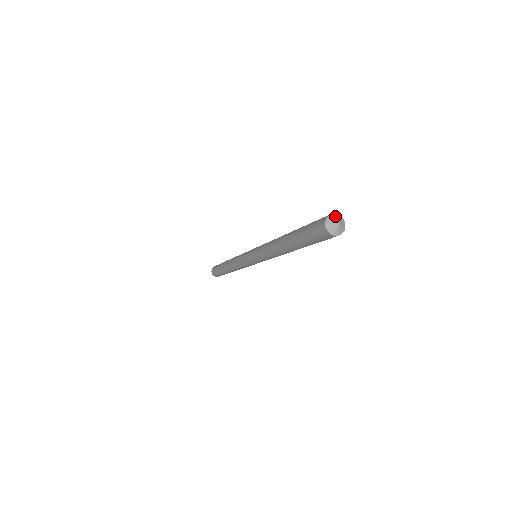
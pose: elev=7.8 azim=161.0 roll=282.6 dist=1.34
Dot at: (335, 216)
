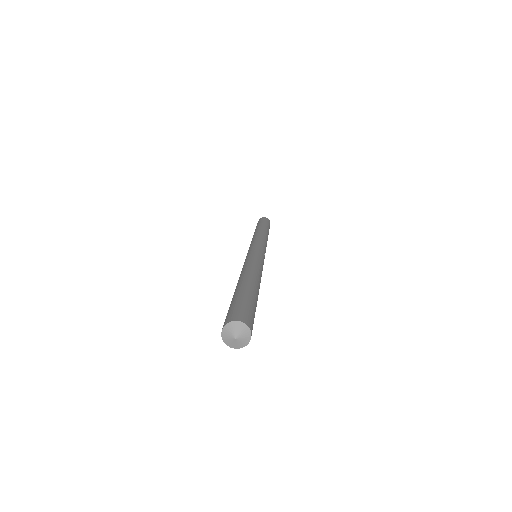
Dot at: (240, 326)
